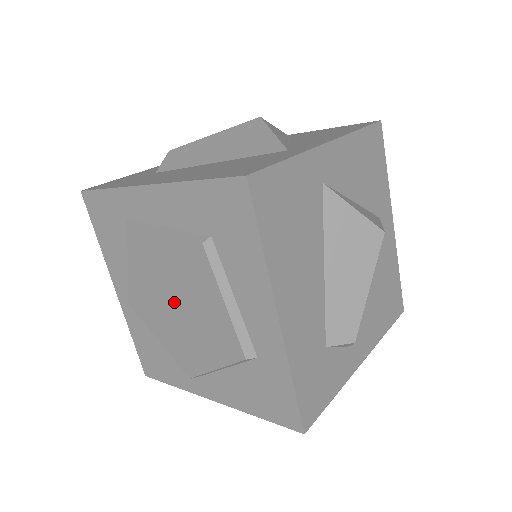
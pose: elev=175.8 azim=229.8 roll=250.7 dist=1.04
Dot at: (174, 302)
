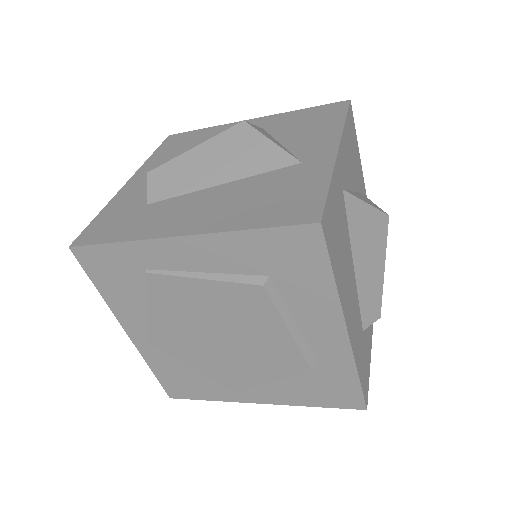
Dot at: (218, 336)
